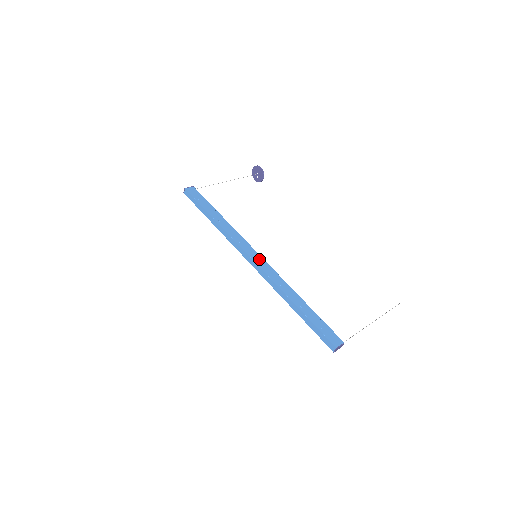
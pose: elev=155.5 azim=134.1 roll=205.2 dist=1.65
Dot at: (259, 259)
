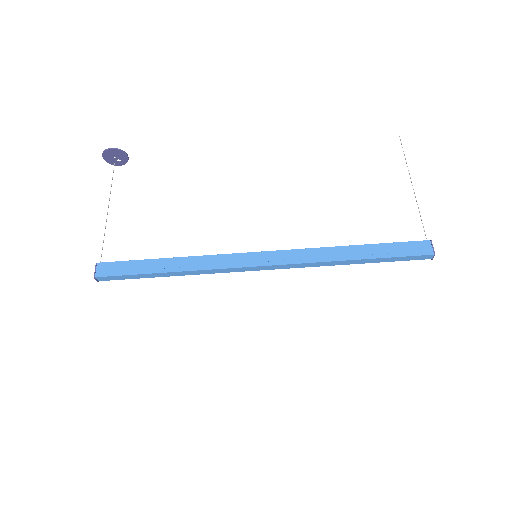
Dot at: (266, 257)
